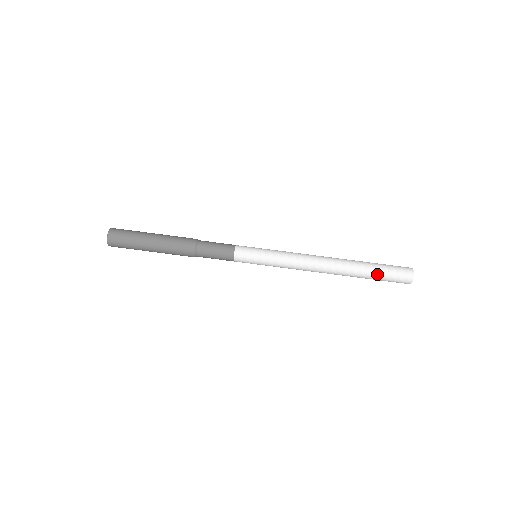
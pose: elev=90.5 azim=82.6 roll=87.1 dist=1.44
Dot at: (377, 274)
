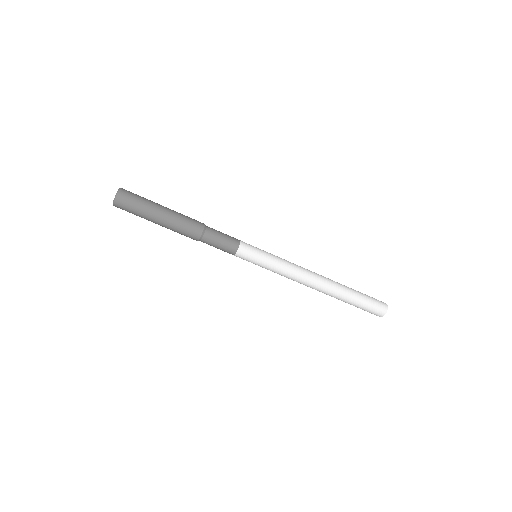
Dot at: (353, 305)
